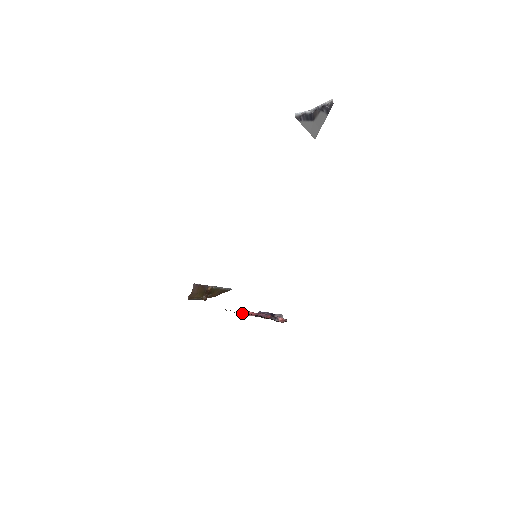
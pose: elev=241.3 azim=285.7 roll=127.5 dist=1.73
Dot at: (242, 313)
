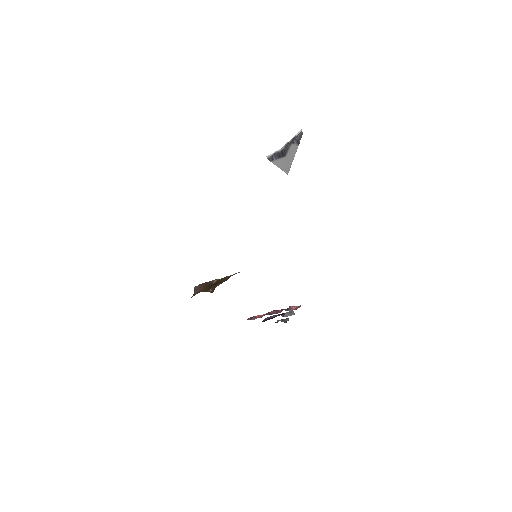
Dot at: (248, 319)
